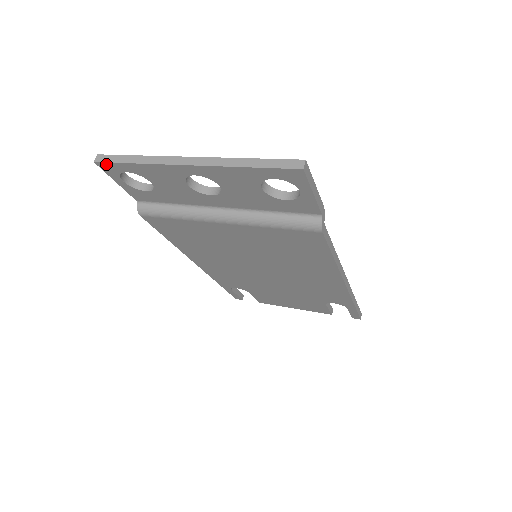
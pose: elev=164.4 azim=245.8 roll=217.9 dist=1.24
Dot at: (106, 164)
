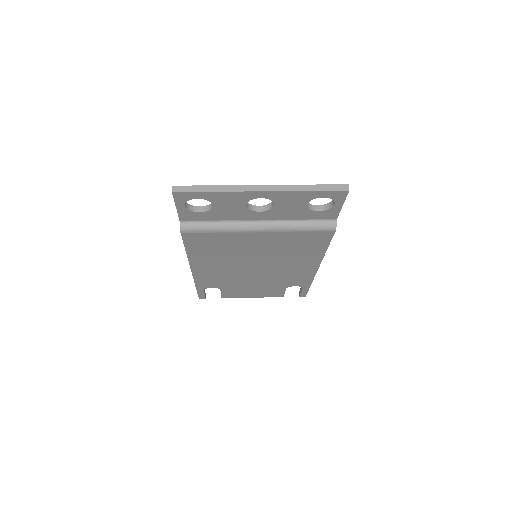
Dot at: (183, 193)
